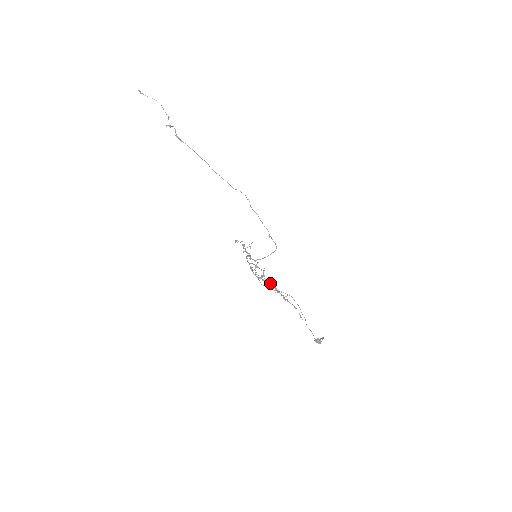
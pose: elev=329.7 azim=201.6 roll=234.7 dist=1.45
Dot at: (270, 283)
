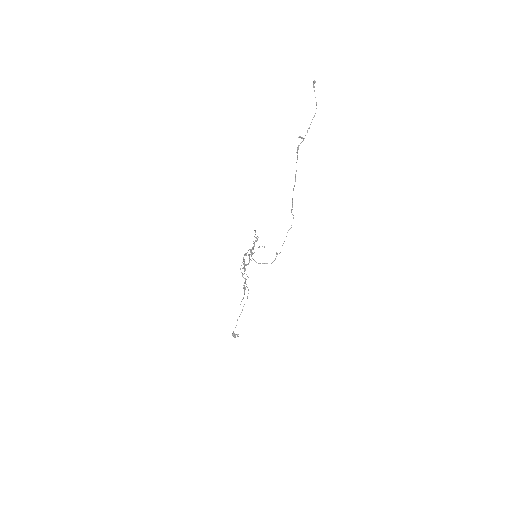
Dot at: occluded
